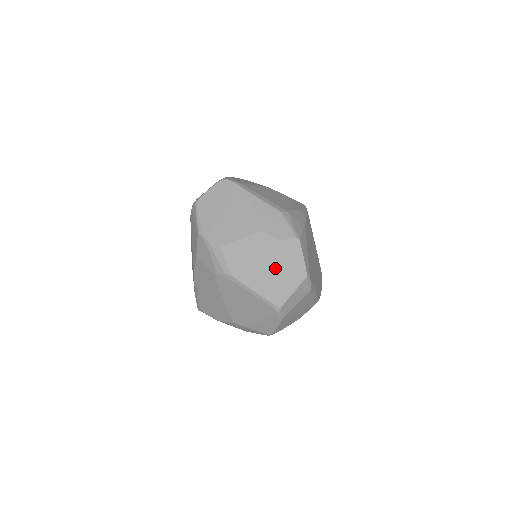
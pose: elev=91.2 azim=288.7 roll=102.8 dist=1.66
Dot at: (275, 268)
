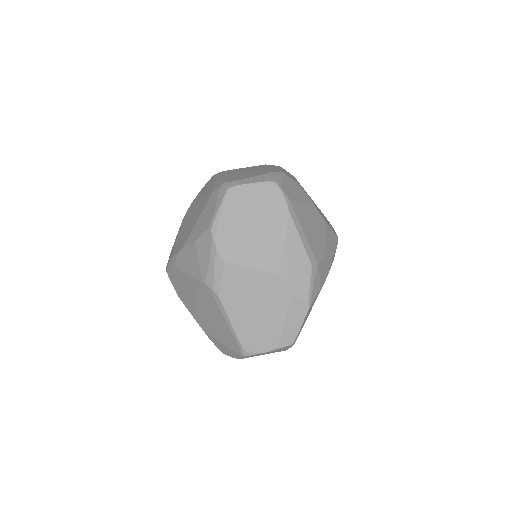
Dot at: (267, 319)
